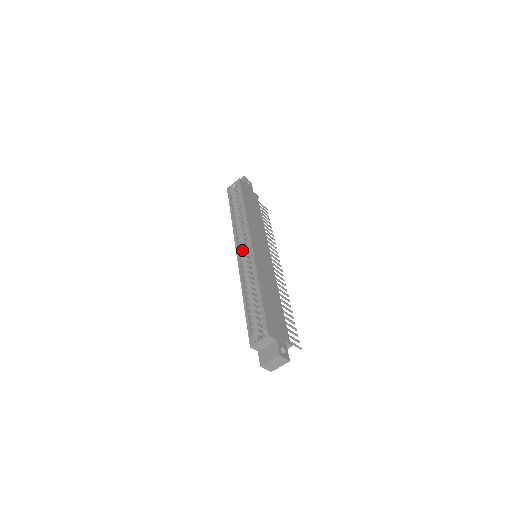
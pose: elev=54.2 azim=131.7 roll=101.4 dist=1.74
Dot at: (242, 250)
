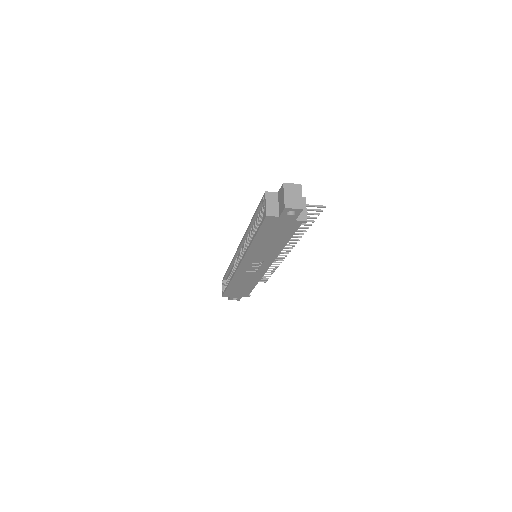
Dot at: occluded
